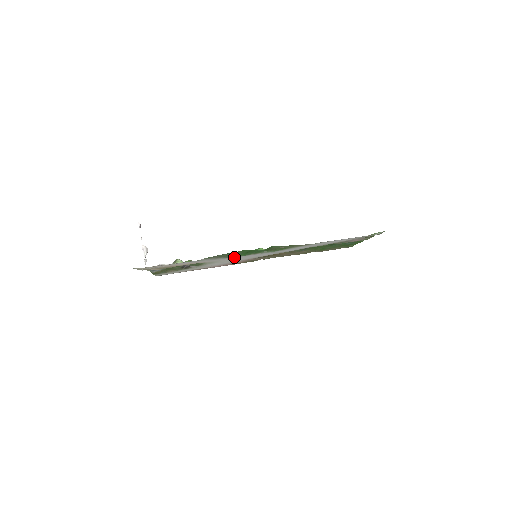
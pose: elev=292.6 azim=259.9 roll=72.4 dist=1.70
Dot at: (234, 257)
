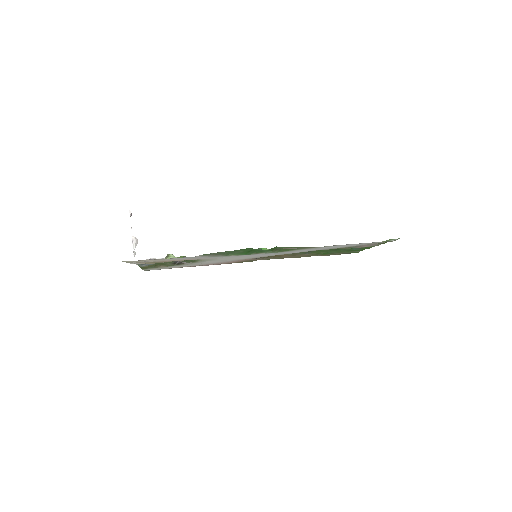
Dot at: (233, 255)
